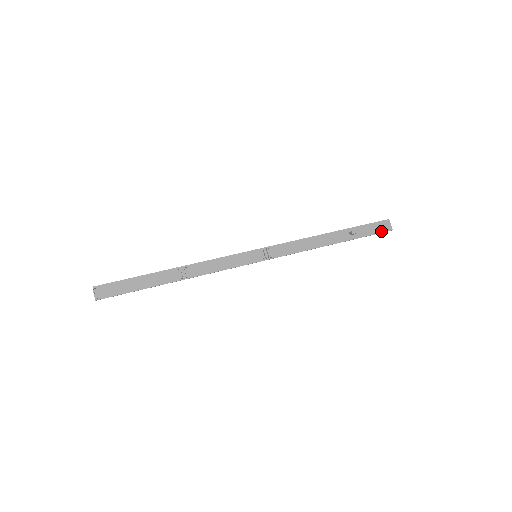
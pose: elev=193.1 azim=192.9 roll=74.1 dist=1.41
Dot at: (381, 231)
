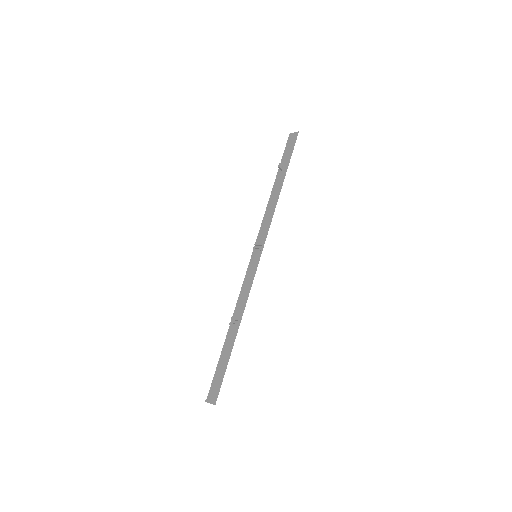
Dot at: (294, 142)
